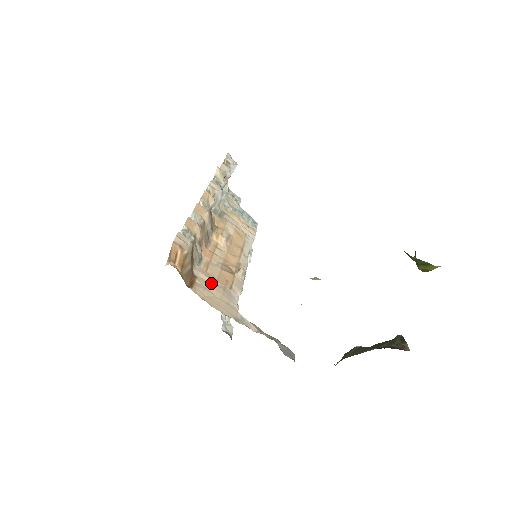
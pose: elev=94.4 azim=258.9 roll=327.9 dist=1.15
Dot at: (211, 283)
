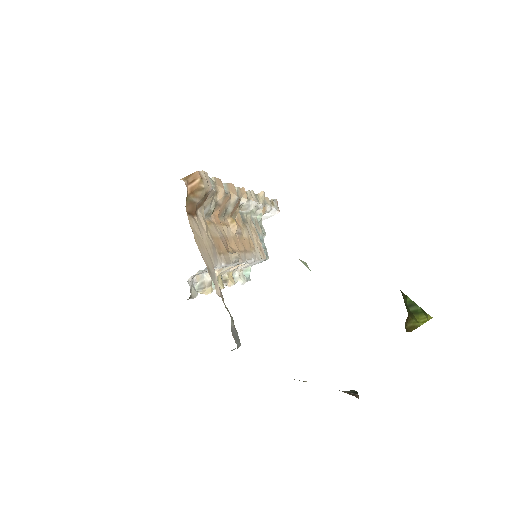
Dot at: (206, 231)
